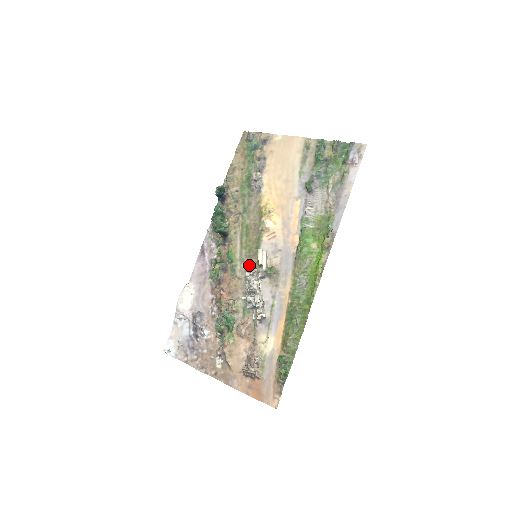
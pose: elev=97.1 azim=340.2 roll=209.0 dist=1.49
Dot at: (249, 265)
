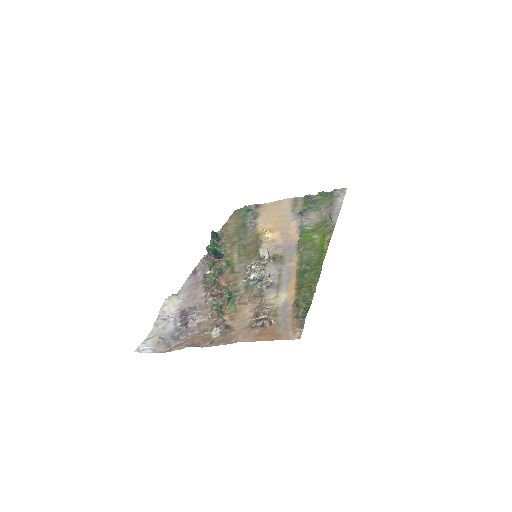
Dot at: (249, 263)
